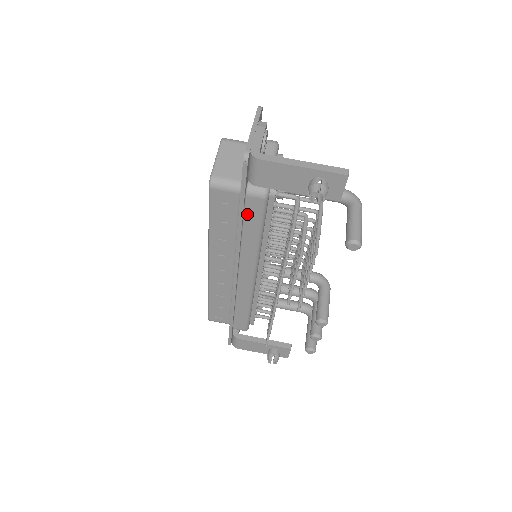
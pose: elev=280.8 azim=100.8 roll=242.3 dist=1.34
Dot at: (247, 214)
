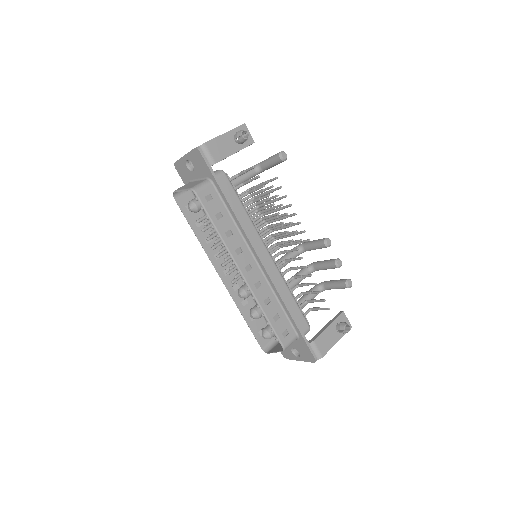
Dot at: (227, 194)
